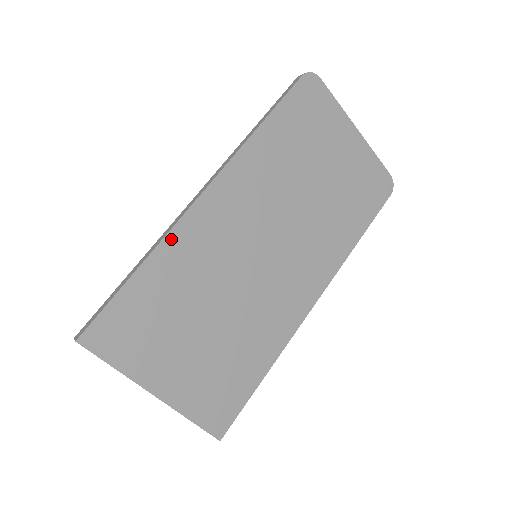
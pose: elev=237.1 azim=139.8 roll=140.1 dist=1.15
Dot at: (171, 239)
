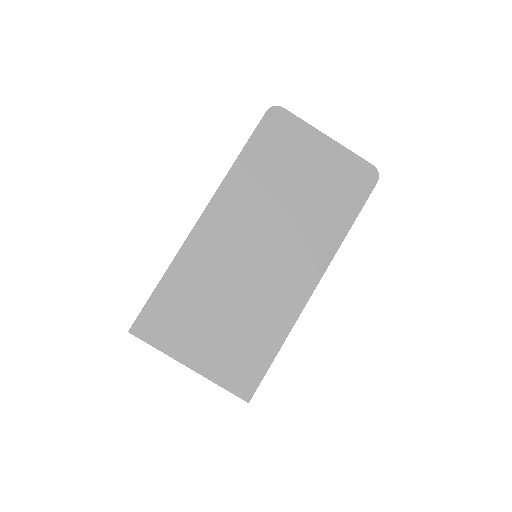
Dot at: (182, 254)
